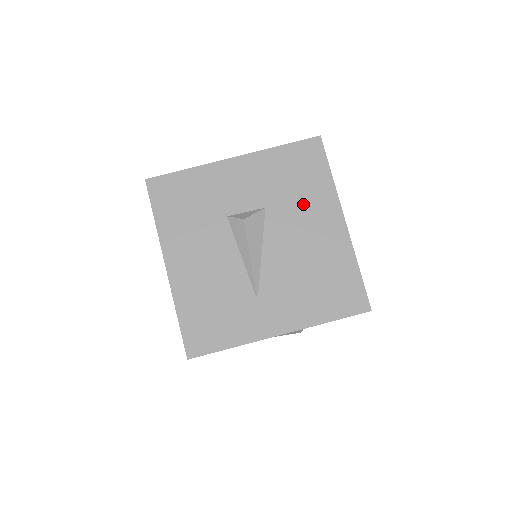
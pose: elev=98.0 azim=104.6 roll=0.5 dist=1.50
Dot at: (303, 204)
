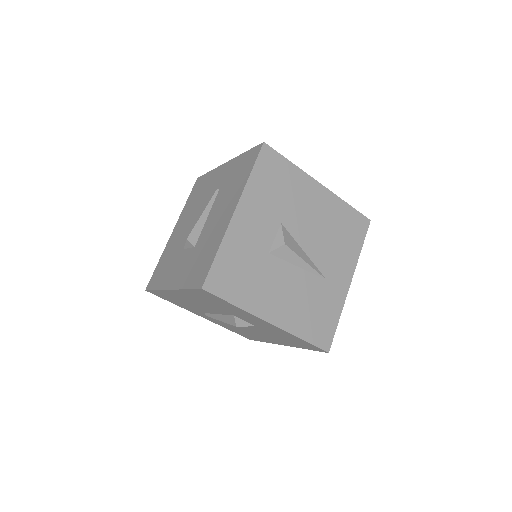
Dot at: (295, 198)
